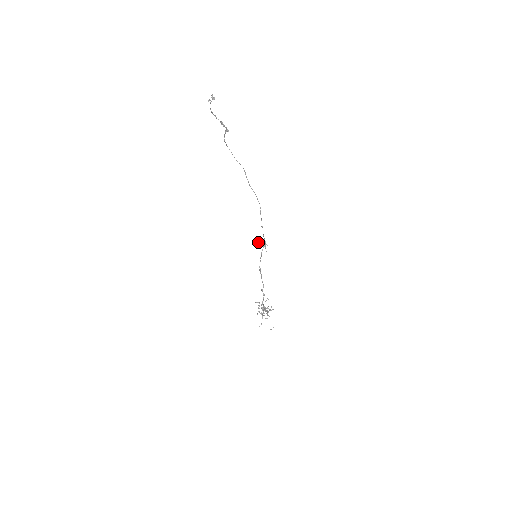
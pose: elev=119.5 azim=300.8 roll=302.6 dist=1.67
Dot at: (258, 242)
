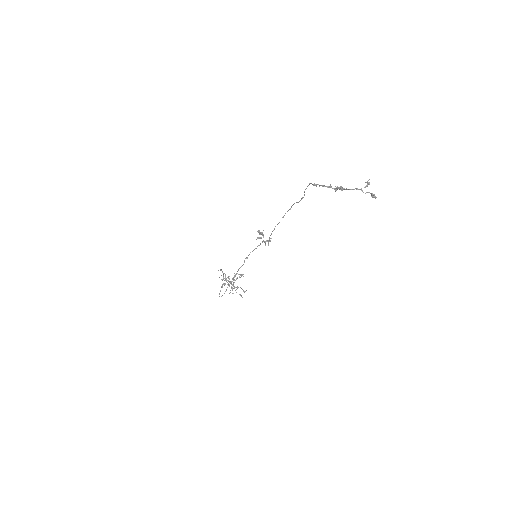
Dot at: (260, 238)
